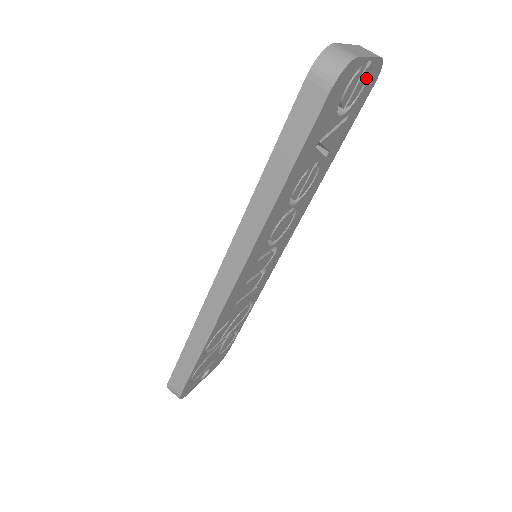
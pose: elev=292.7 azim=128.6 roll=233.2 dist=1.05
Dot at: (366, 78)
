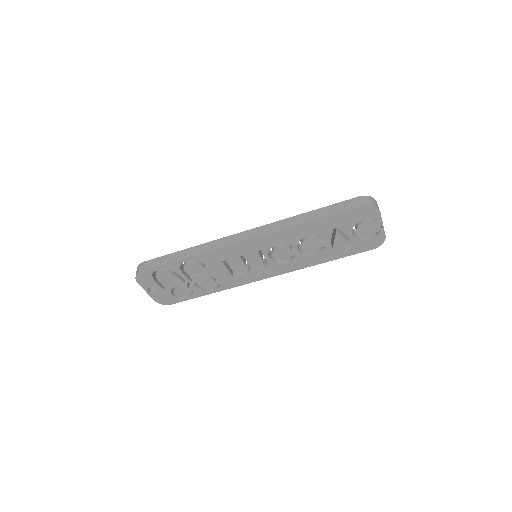
Dot at: (374, 236)
